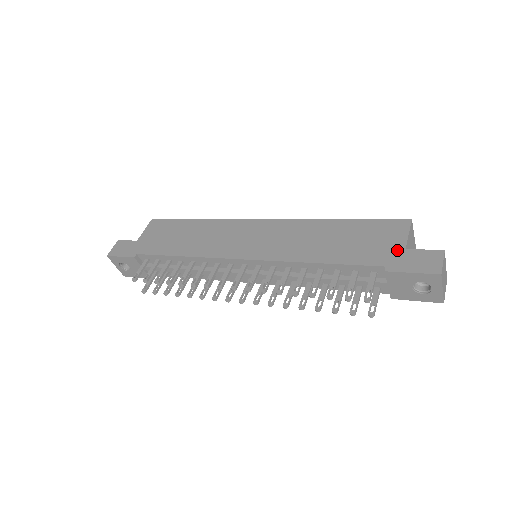
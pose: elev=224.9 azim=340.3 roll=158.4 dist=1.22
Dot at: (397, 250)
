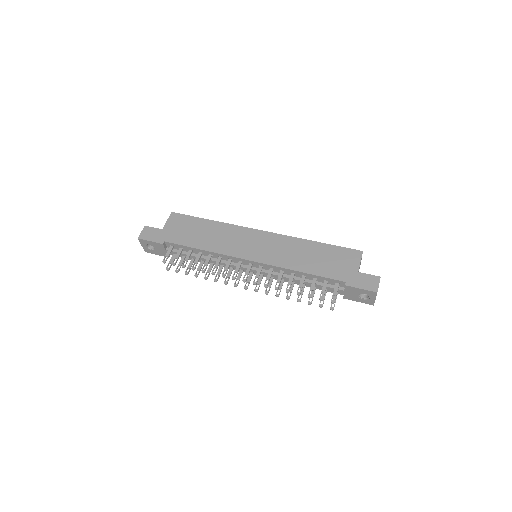
Dot at: (353, 272)
